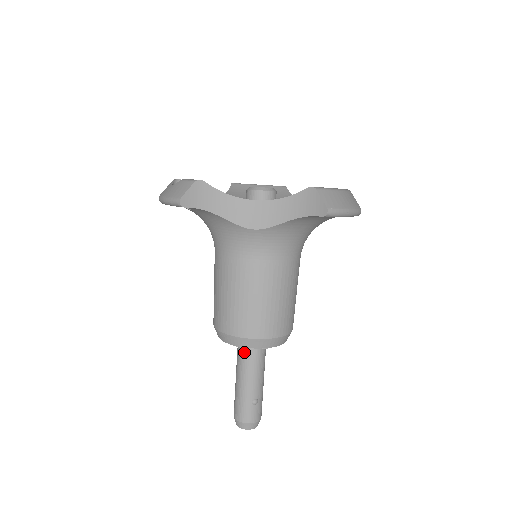
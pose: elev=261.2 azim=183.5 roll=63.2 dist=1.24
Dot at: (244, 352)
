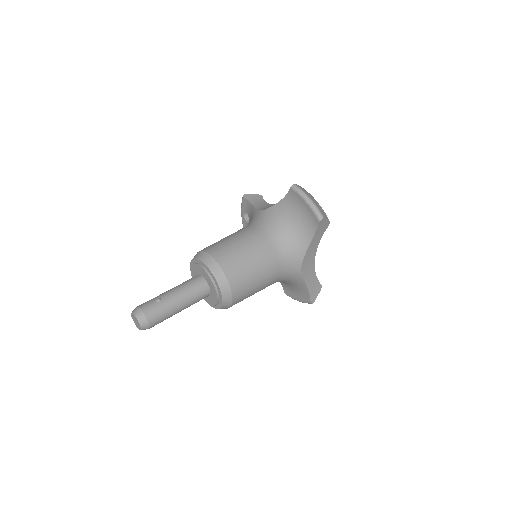
Dot at: occluded
